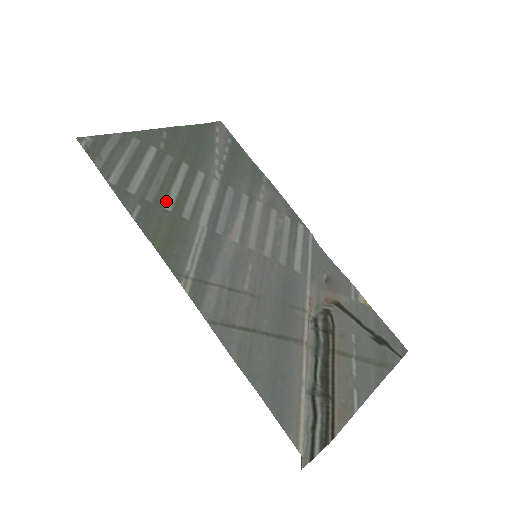
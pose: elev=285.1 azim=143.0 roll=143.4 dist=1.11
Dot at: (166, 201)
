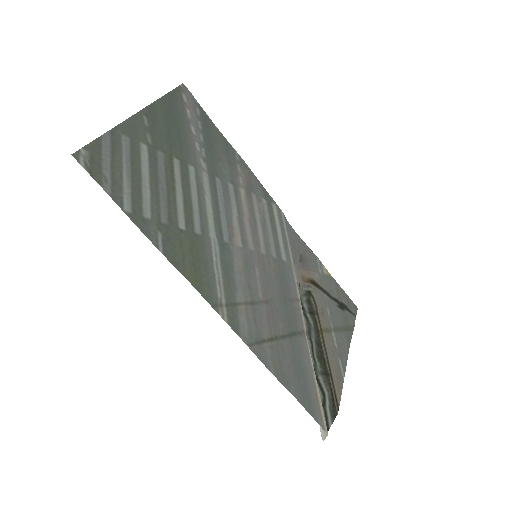
Dot at: (178, 218)
